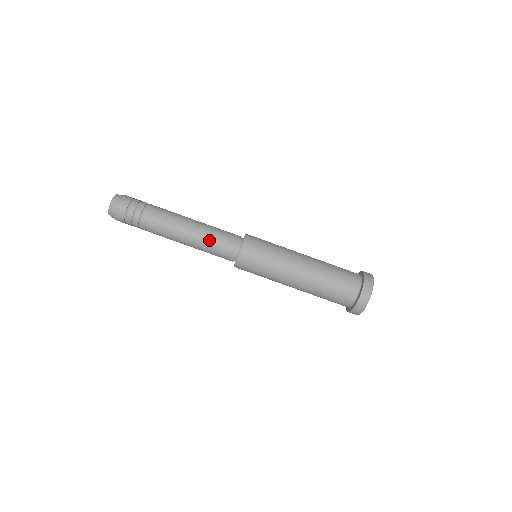
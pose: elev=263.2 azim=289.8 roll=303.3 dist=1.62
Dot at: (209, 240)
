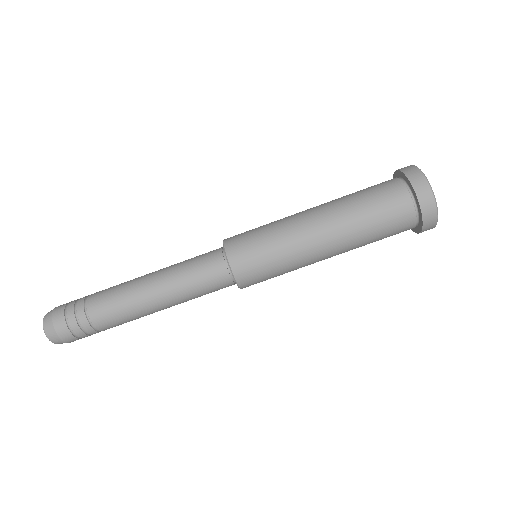
Dot at: (181, 266)
